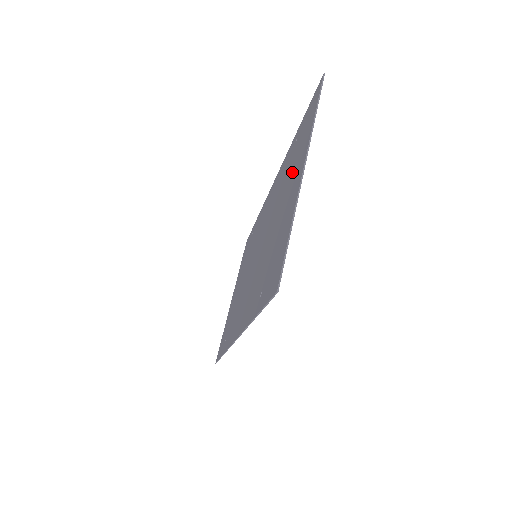
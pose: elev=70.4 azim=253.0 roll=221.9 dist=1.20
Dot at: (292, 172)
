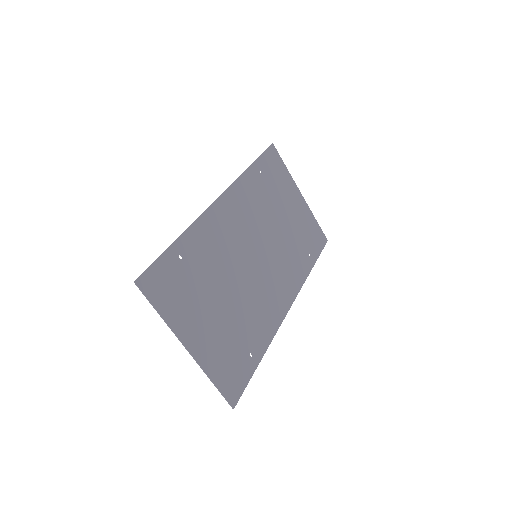
Dot at: (195, 302)
